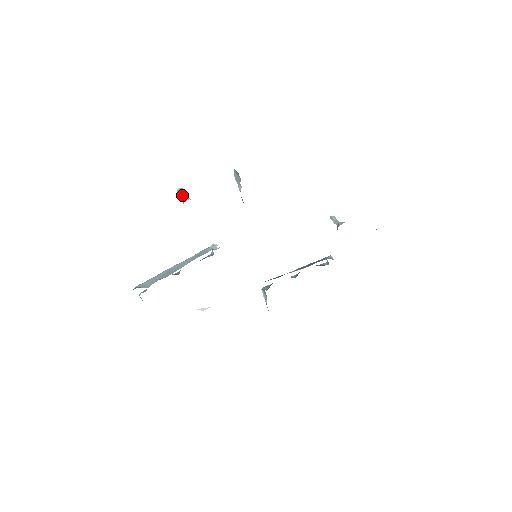
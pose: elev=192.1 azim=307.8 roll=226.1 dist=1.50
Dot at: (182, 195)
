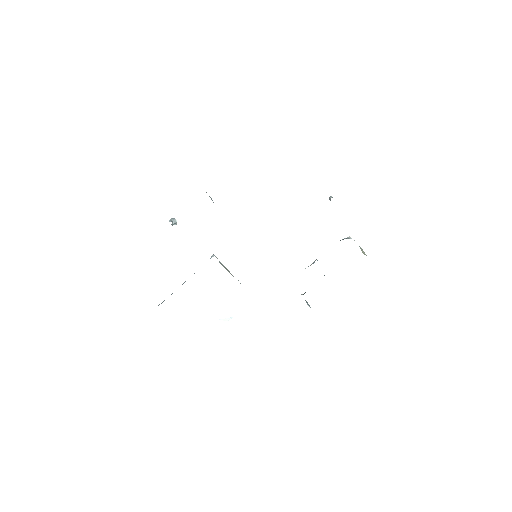
Dot at: occluded
